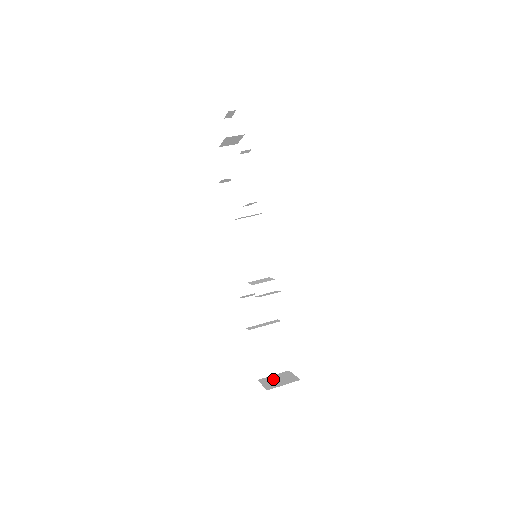
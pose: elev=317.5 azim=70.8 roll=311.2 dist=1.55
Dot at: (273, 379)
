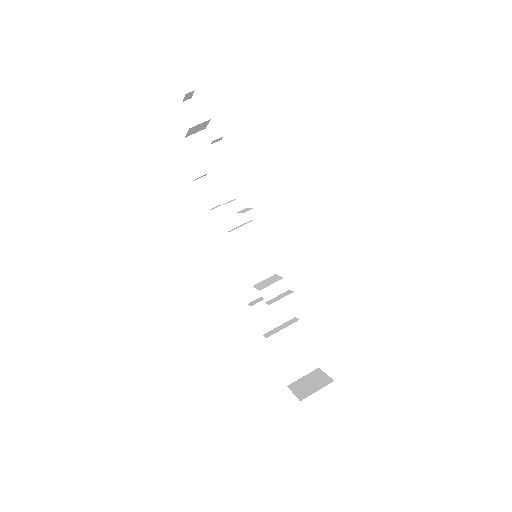
Dot at: (304, 383)
